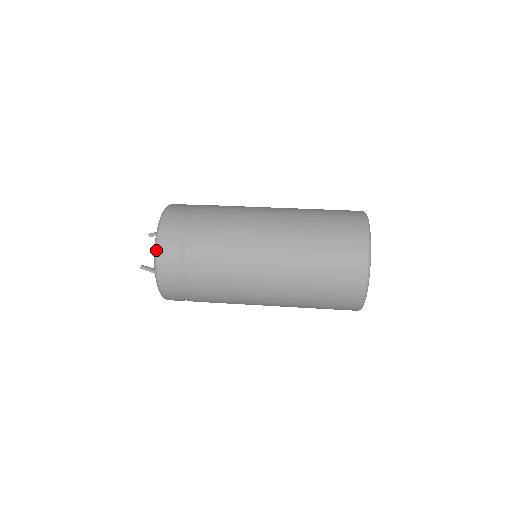
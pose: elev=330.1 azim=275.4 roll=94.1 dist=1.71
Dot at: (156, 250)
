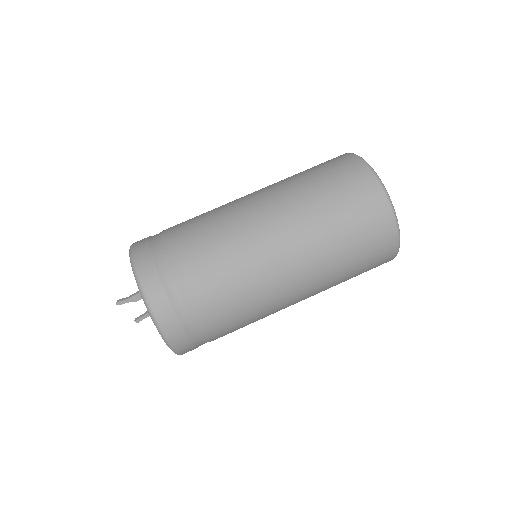
Dot at: occluded
